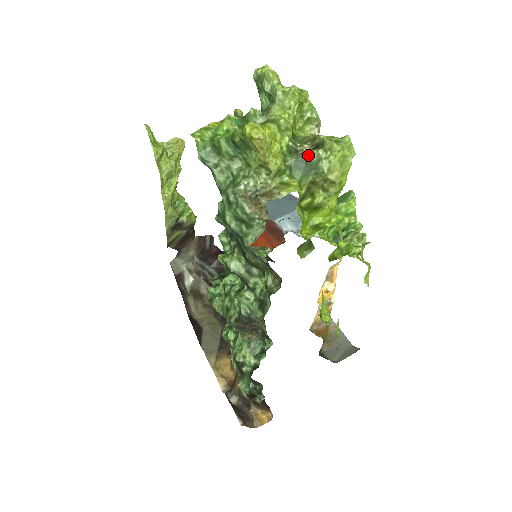
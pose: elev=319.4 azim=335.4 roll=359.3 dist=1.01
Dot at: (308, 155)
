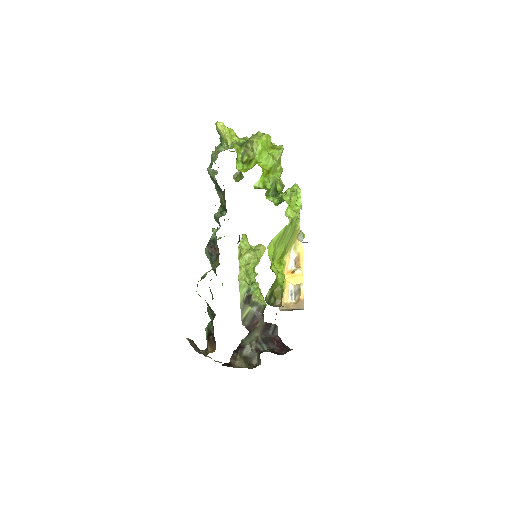
Dot at: occluded
